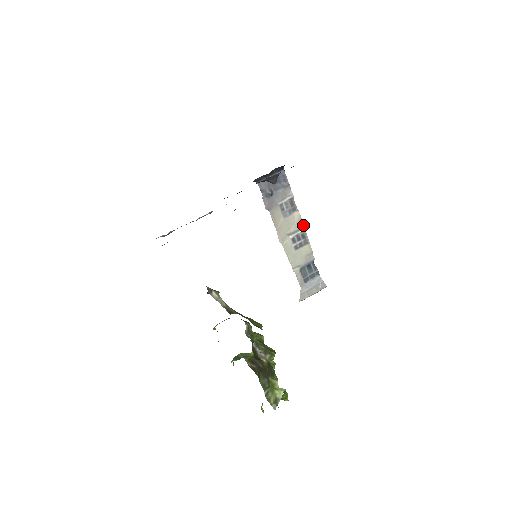
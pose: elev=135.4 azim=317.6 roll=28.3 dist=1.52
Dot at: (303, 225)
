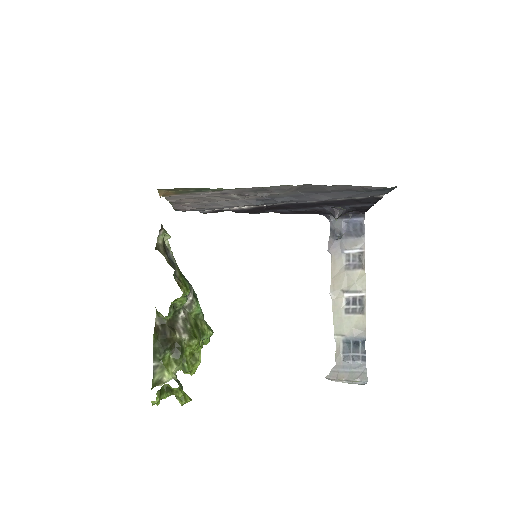
Dot at: (365, 289)
